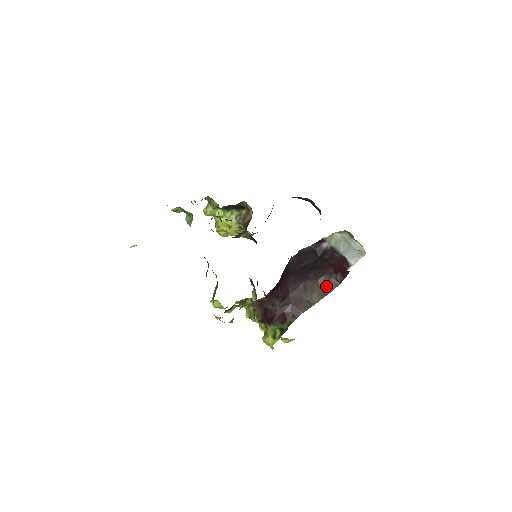
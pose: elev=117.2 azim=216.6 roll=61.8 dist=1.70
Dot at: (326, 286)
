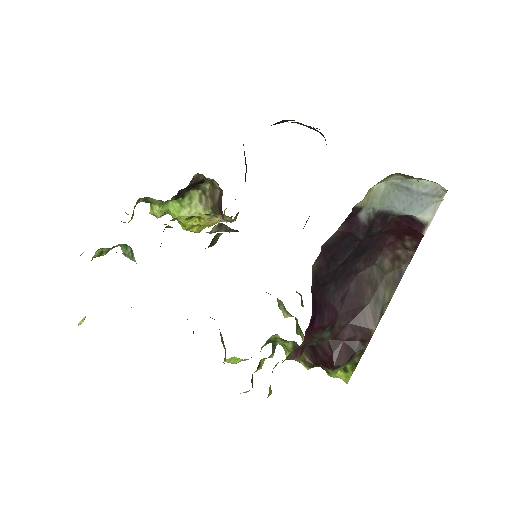
Dot at: (393, 266)
